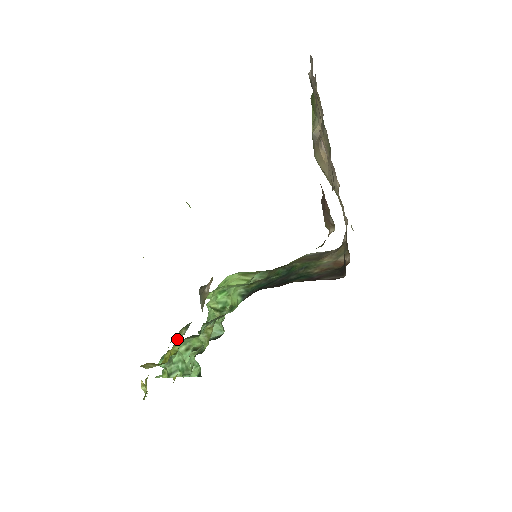
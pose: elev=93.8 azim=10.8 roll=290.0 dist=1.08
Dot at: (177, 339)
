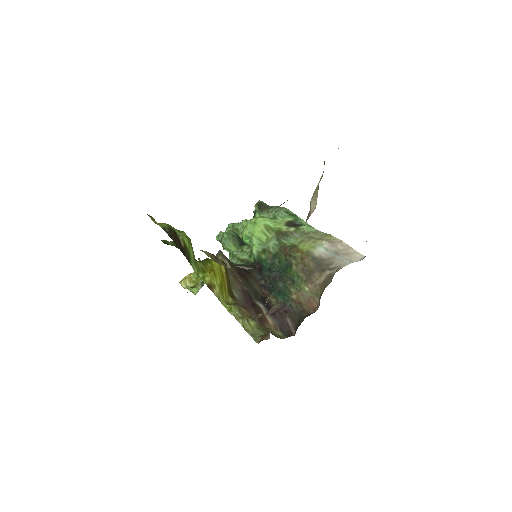
Dot at: (193, 293)
